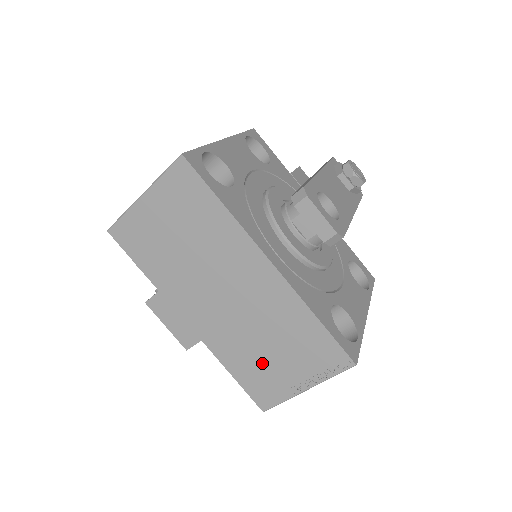
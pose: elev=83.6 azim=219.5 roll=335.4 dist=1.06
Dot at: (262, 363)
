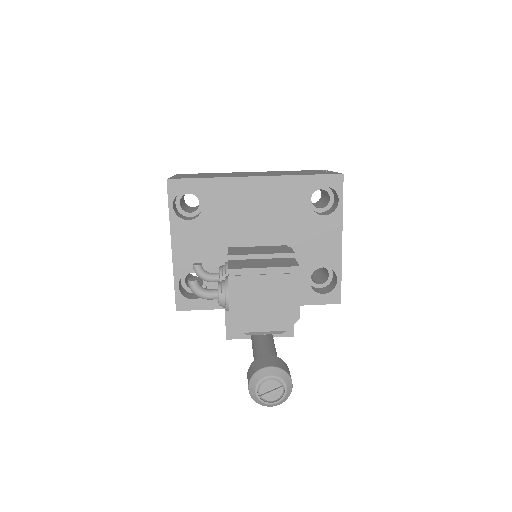
Dot at: (305, 173)
